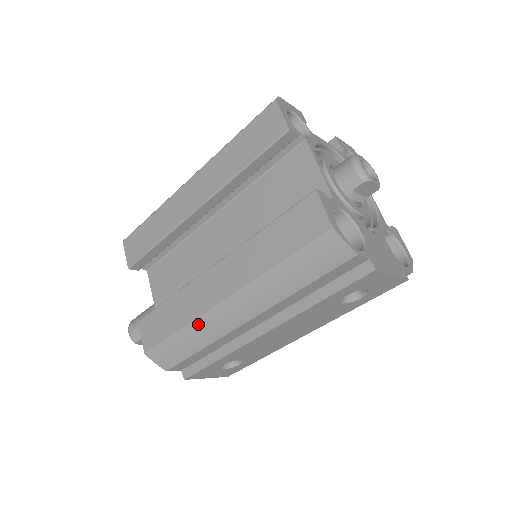
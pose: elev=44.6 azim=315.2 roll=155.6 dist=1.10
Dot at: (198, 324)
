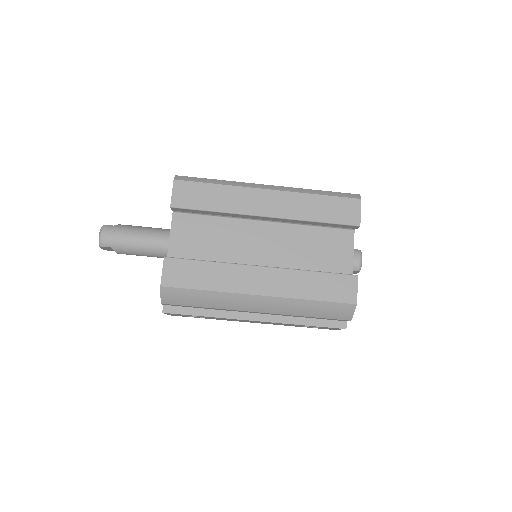
Dot at: (226, 295)
